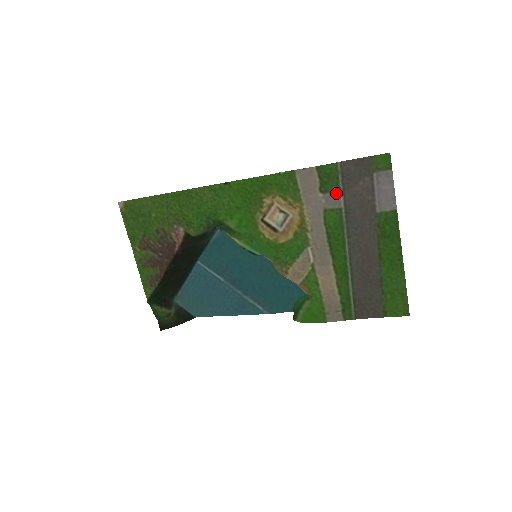
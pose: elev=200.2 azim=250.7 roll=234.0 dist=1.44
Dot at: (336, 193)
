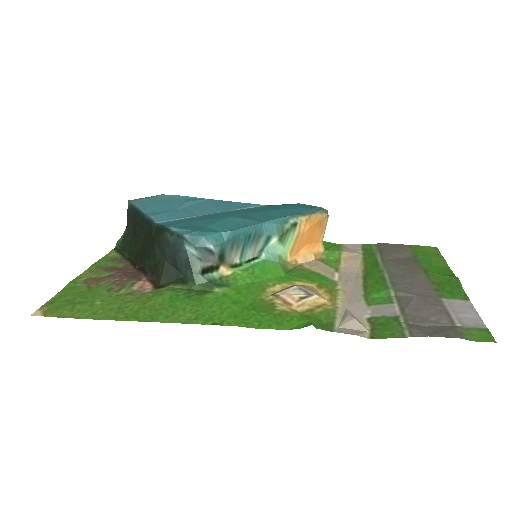
Dot at: (391, 315)
